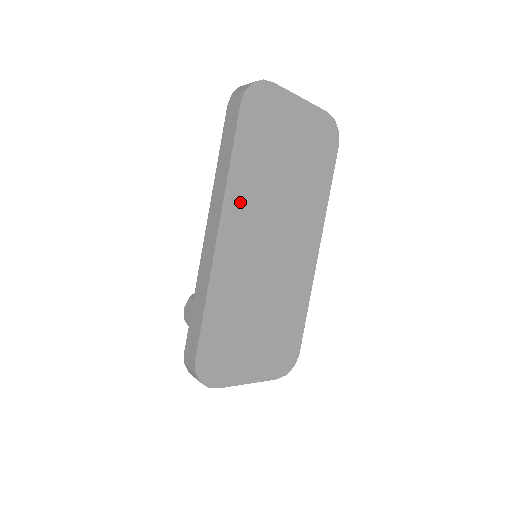
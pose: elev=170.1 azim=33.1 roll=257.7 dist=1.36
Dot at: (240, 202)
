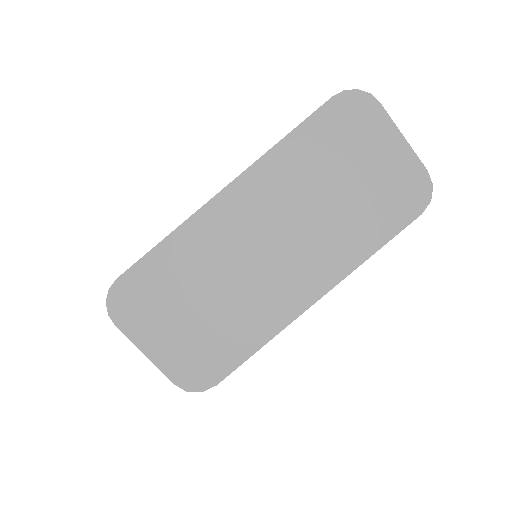
Dot at: (266, 179)
